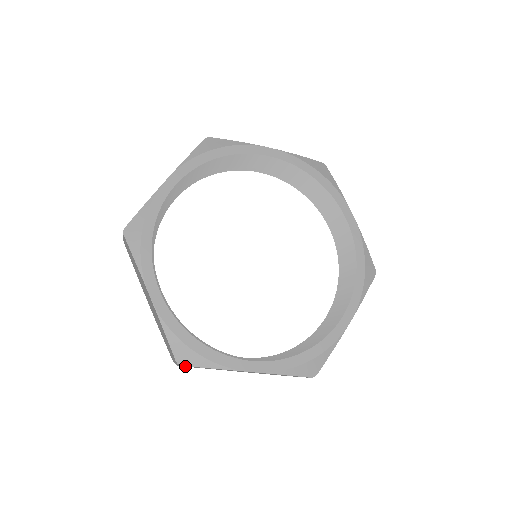
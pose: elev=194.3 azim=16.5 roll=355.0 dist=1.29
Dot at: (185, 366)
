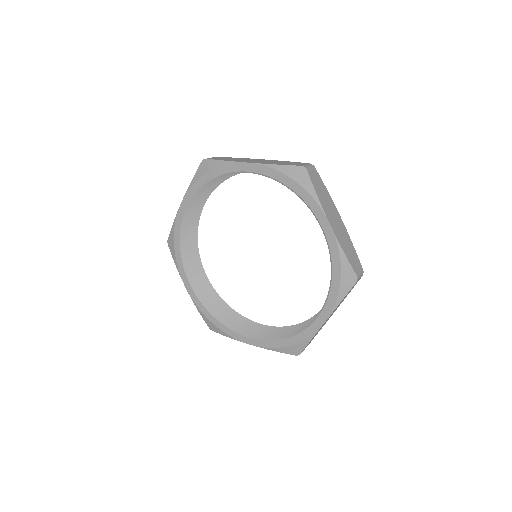
Dot at: occluded
